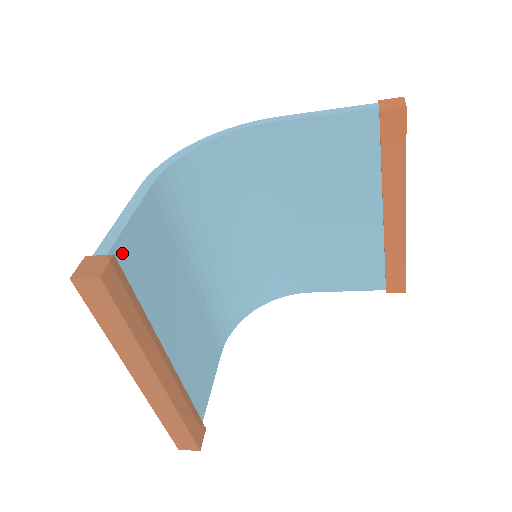
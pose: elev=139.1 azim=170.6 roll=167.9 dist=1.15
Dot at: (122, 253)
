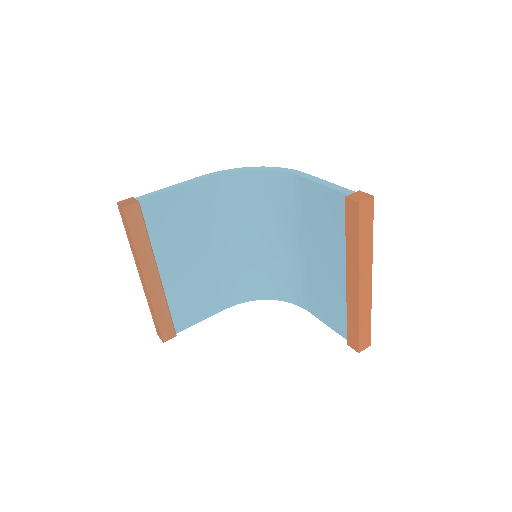
Dot at: (151, 205)
